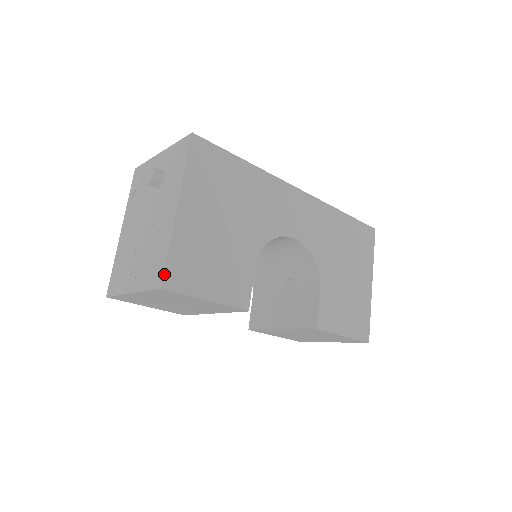
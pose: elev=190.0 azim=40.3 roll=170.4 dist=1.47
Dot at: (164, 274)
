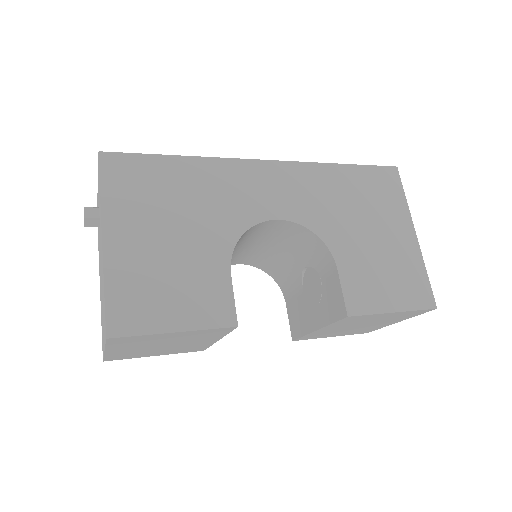
Dot at: (105, 321)
